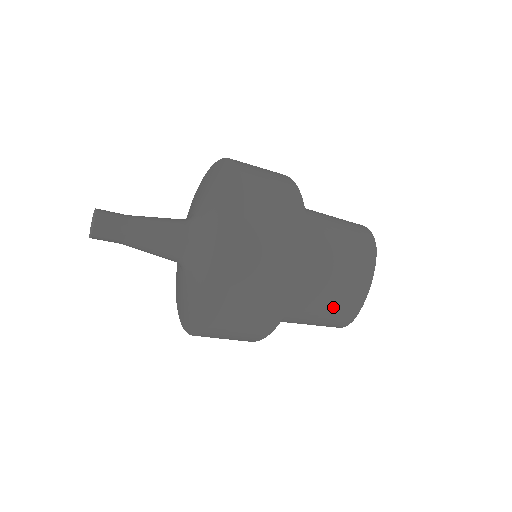
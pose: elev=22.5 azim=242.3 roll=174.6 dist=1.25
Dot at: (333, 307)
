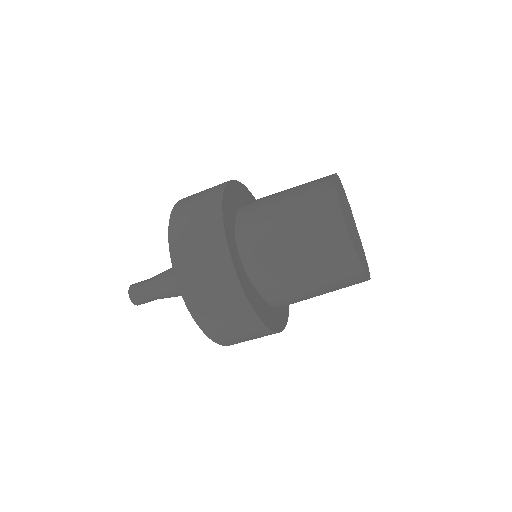
Dot at: (301, 200)
